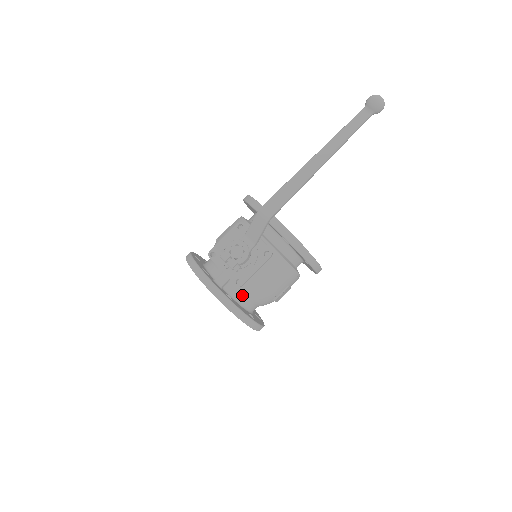
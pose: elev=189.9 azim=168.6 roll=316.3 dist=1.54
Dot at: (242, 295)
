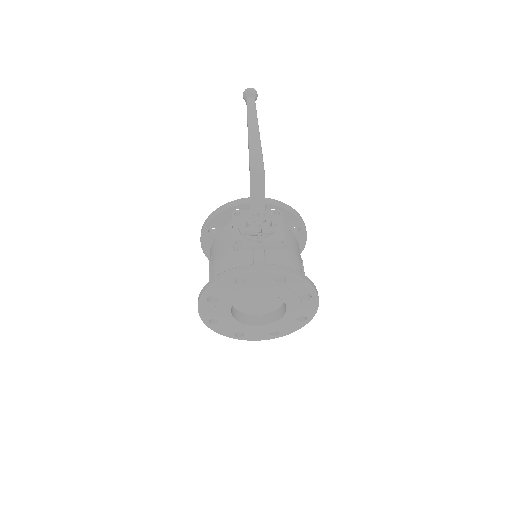
Dot at: occluded
